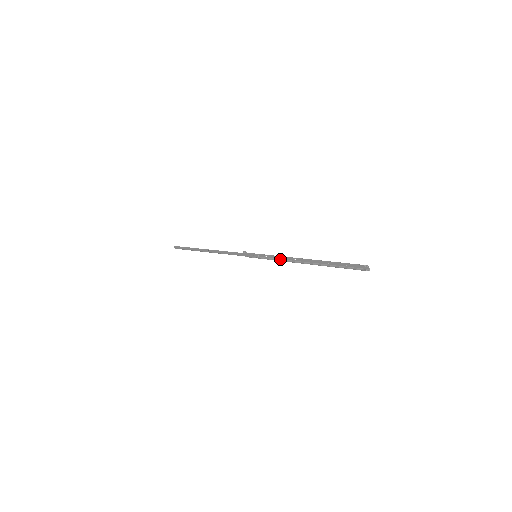
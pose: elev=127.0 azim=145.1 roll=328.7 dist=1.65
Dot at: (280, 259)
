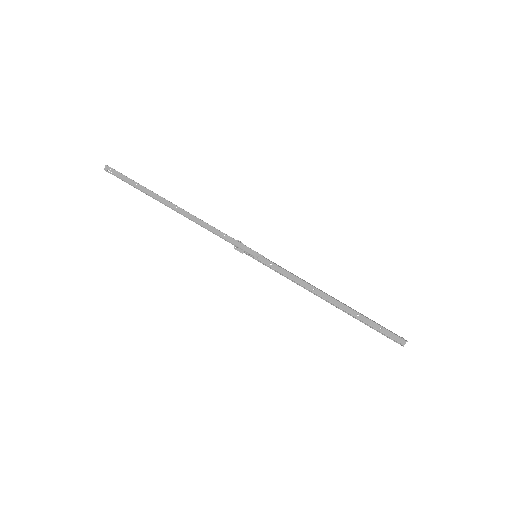
Dot at: (290, 278)
